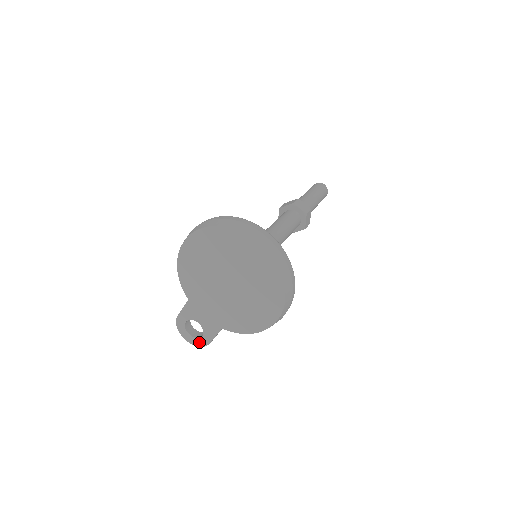
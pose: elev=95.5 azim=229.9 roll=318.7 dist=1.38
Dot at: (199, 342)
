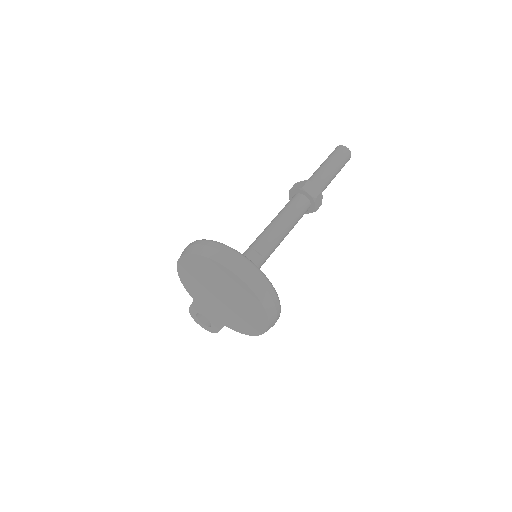
Dot at: (210, 329)
